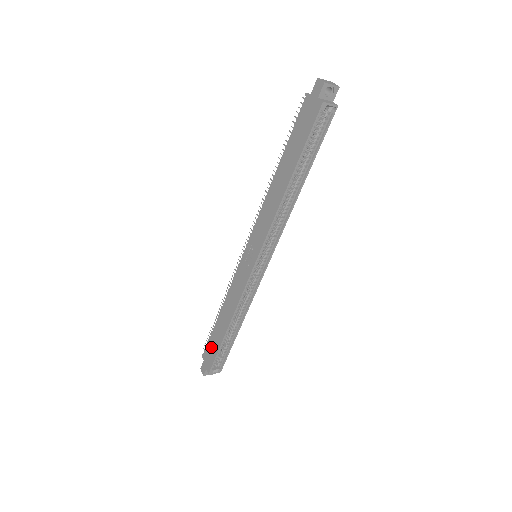
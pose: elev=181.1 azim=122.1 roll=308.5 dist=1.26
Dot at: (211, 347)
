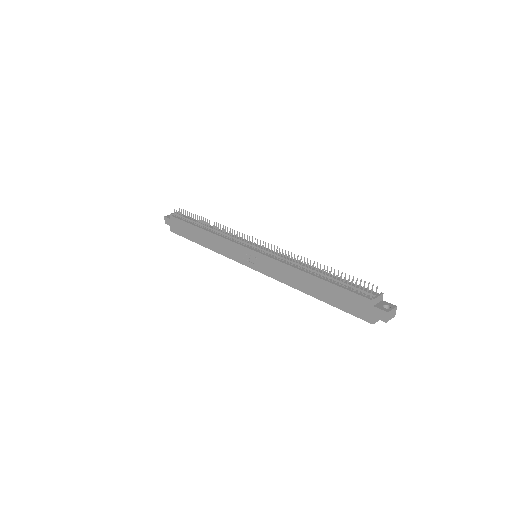
Dot at: (182, 227)
